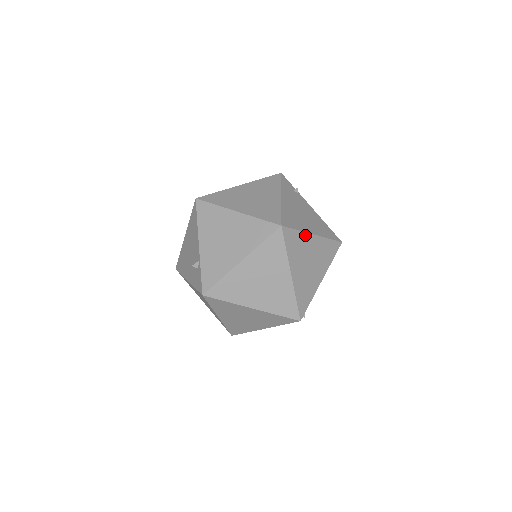
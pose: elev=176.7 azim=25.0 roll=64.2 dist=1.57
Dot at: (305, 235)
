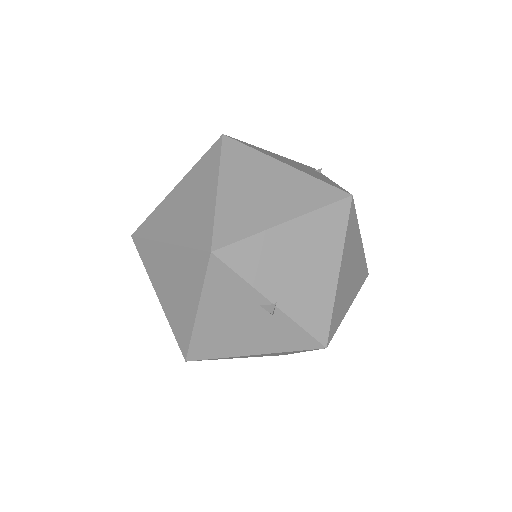
Dot at: (265, 158)
